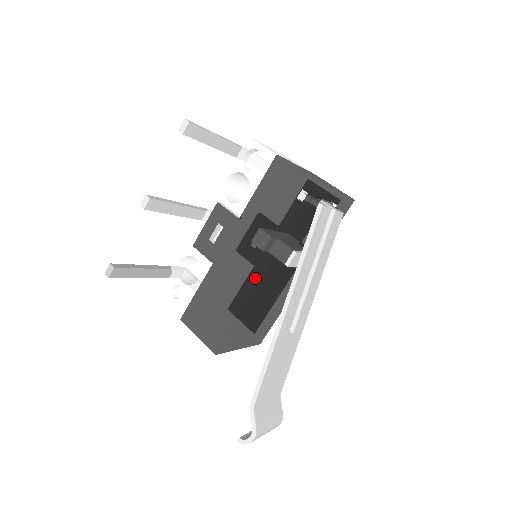
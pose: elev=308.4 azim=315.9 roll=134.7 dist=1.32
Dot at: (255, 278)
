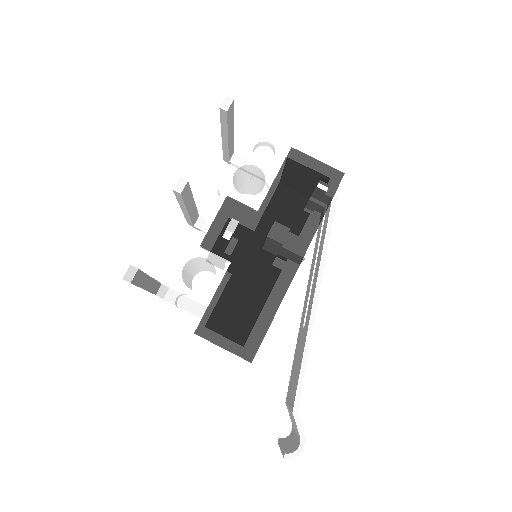
Dot at: (288, 270)
